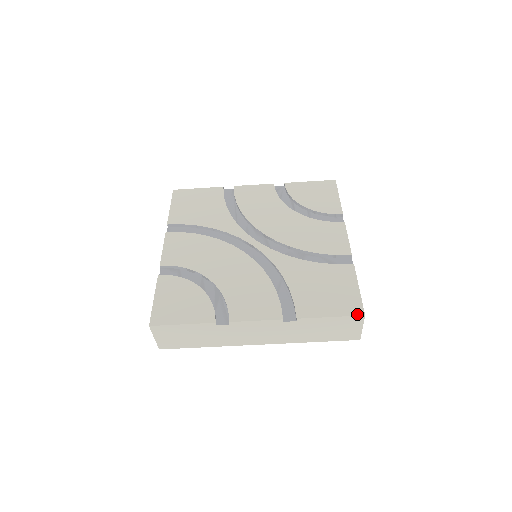
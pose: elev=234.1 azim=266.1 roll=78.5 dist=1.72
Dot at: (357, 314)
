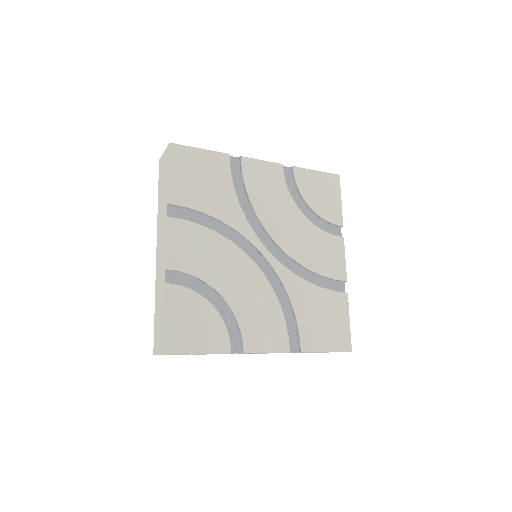
Dot at: (346, 350)
